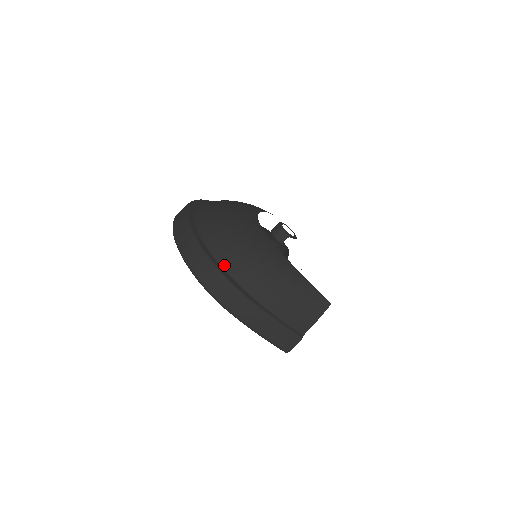
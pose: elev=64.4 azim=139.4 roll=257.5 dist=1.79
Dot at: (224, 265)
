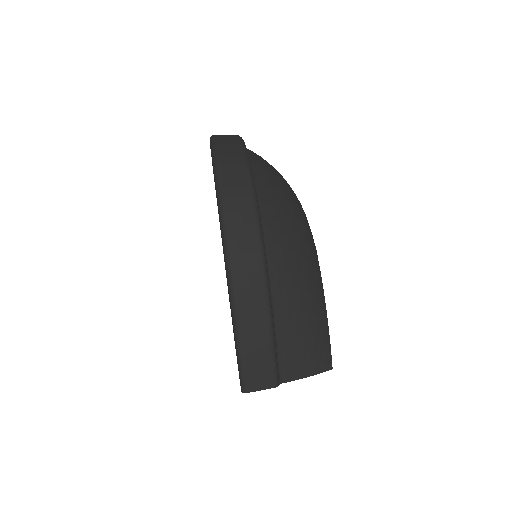
Dot at: (264, 220)
